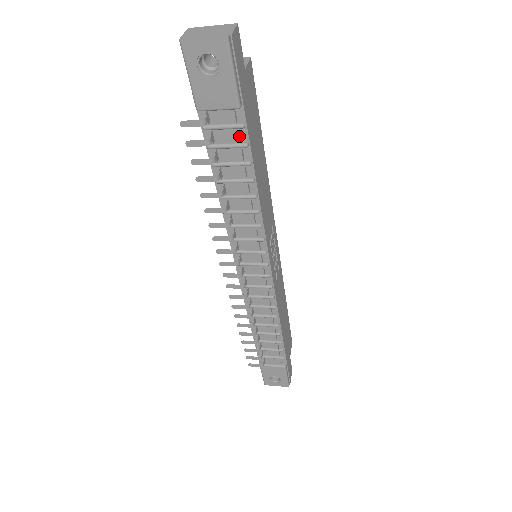
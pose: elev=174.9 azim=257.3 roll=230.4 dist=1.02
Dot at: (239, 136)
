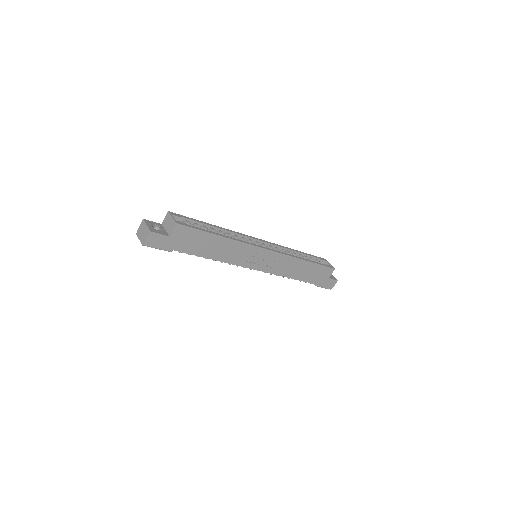
Dot at: (184, 252)
